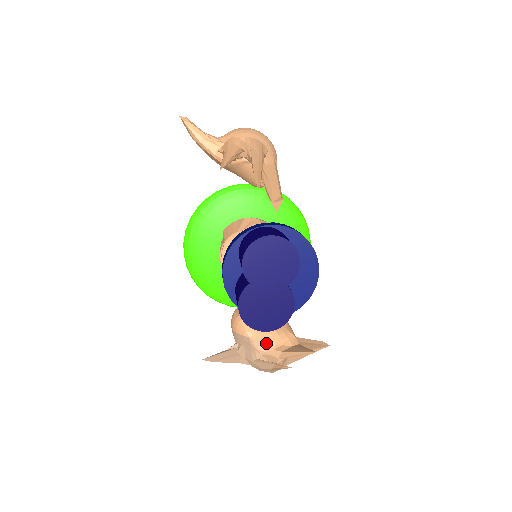
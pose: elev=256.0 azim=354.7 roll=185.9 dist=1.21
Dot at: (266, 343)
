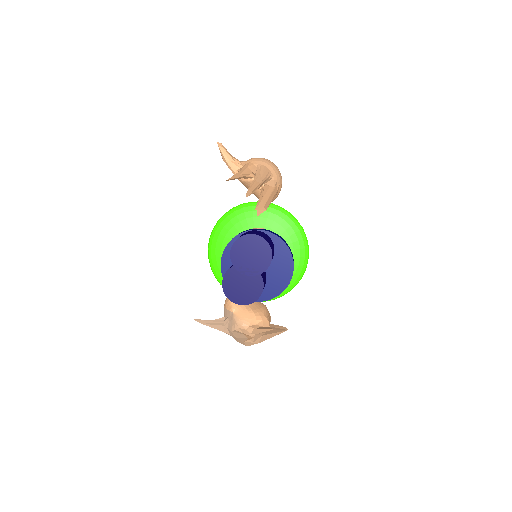
Dot at: (244, 320)
